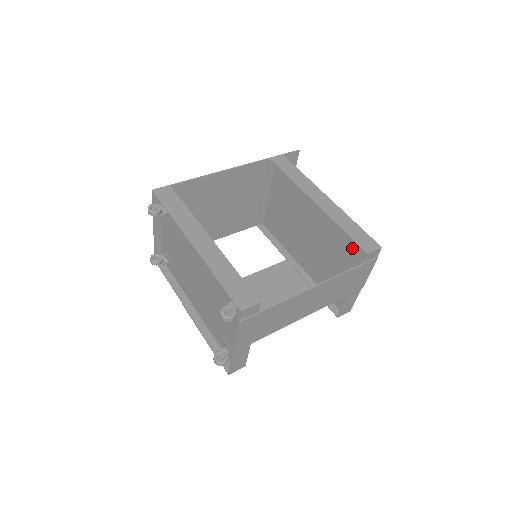
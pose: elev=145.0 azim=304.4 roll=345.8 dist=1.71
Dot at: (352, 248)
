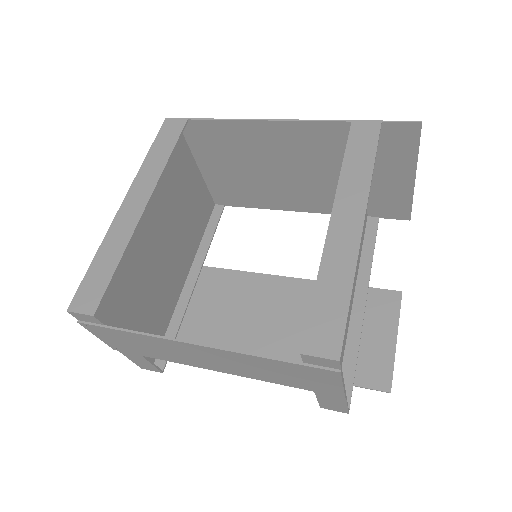
Dot at: occluded
